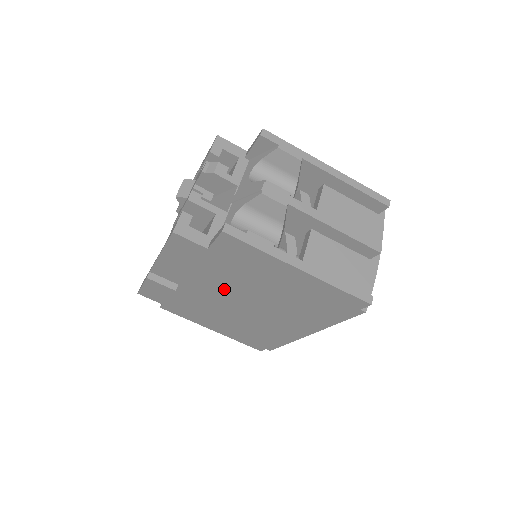
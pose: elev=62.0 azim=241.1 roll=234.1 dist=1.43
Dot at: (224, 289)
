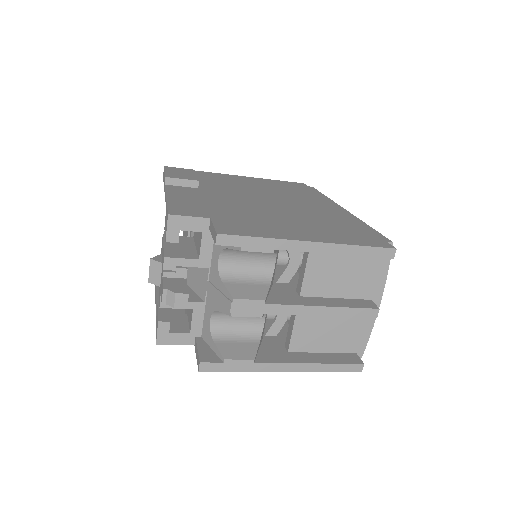
Dot at: occluded
